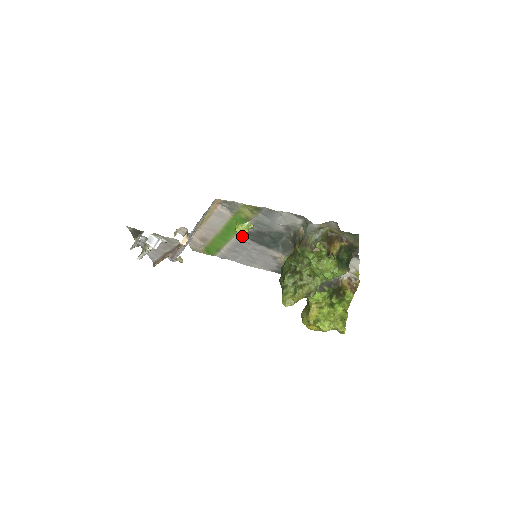
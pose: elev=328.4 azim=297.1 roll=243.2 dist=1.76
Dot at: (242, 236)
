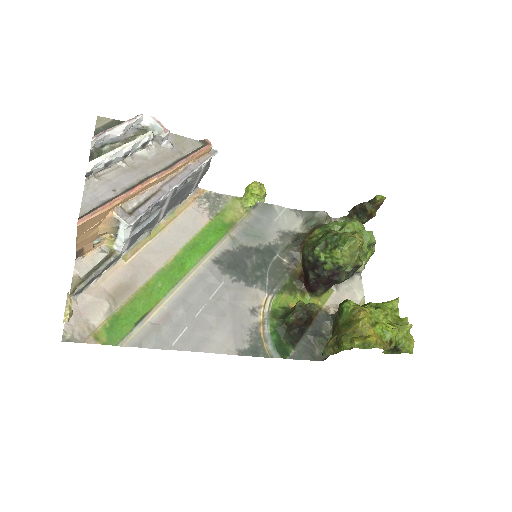
Dot at: (210, 265)
